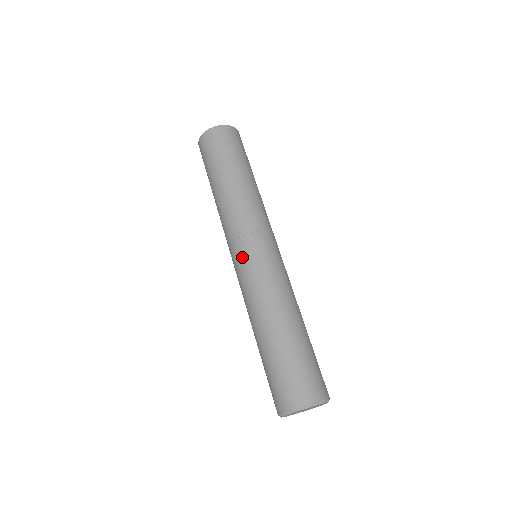
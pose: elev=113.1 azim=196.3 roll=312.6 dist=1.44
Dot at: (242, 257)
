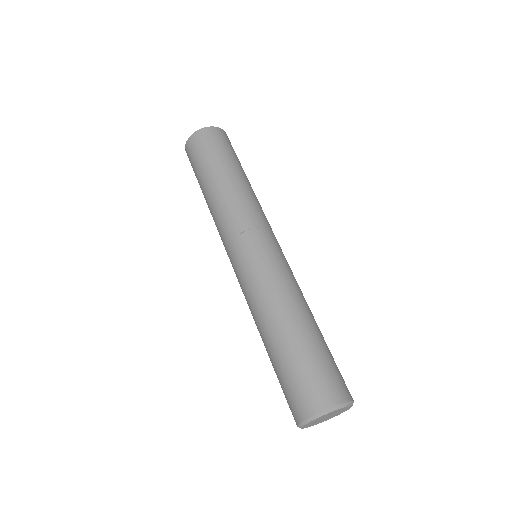
Dot at: (242, 255)
